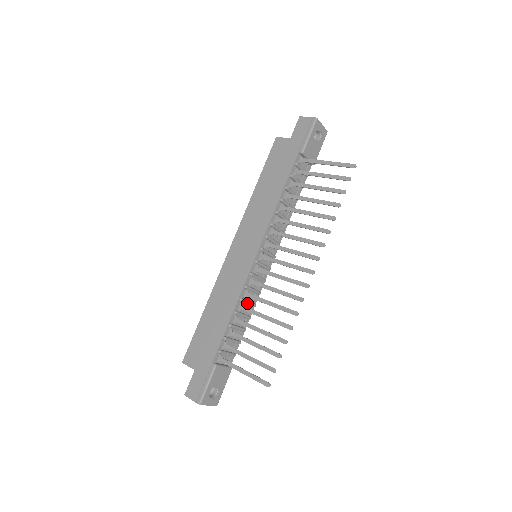
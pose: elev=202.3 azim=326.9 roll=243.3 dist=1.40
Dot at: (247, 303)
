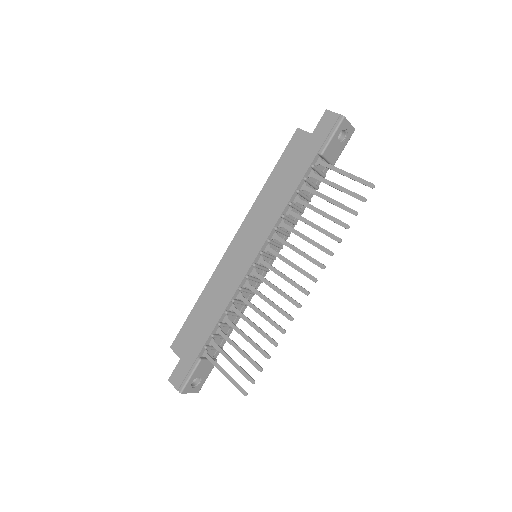
Dot at: (240, 303)
